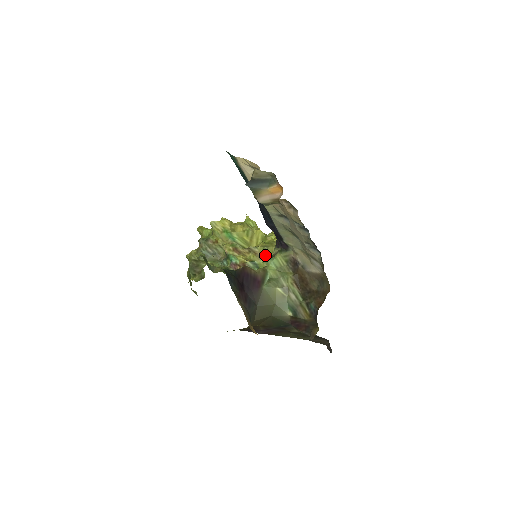
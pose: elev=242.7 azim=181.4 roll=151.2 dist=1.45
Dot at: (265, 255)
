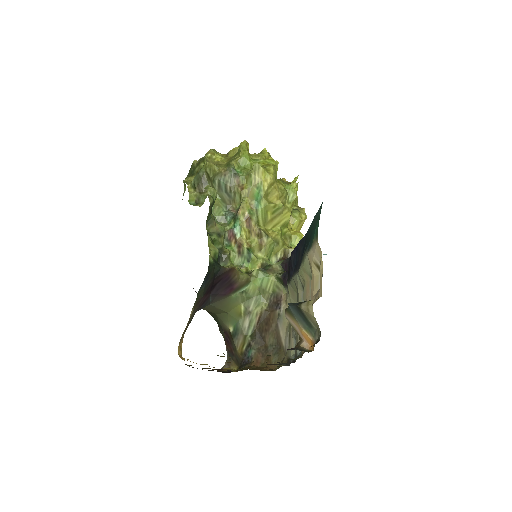
Dot at: (267, 252)
